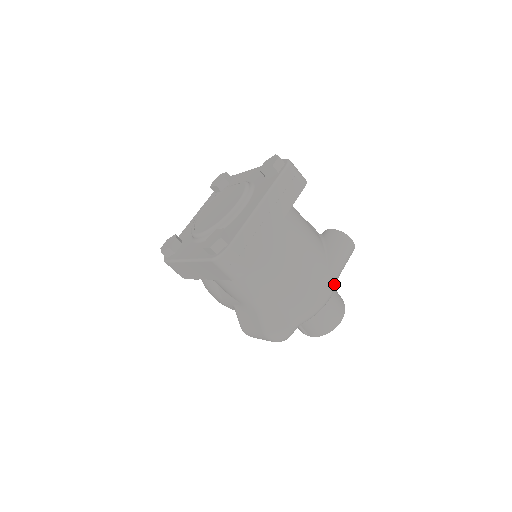
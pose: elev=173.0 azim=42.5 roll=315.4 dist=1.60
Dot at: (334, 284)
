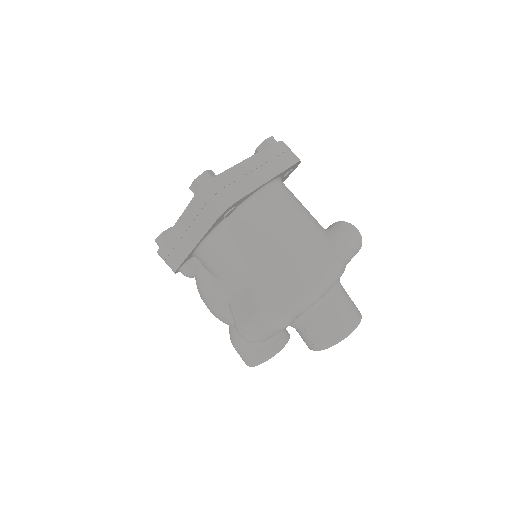
Dot at: (339, 262)
